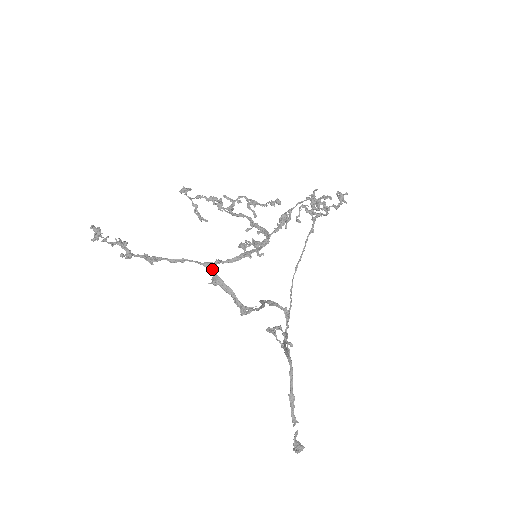
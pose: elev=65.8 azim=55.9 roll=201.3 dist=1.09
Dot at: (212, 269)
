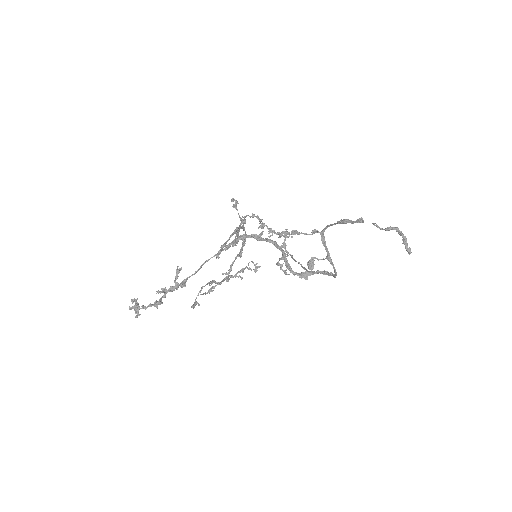
Dot at: (221, 250)
